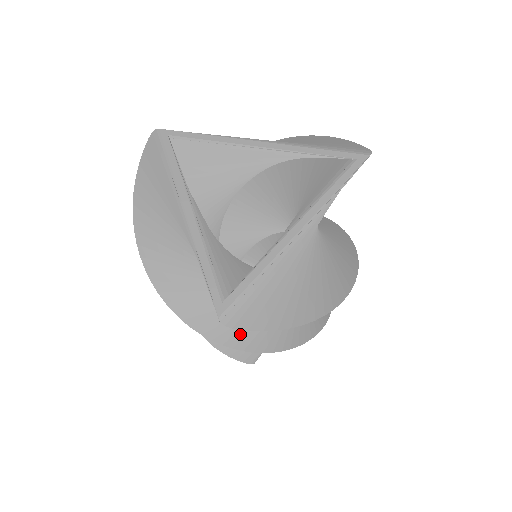
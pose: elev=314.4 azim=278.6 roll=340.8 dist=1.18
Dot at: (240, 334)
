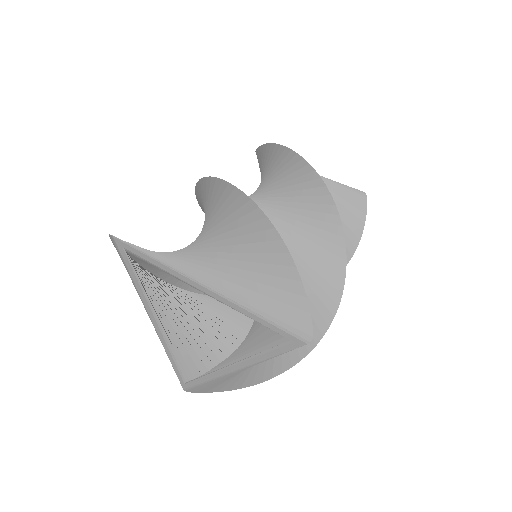
Dot at: occluded
